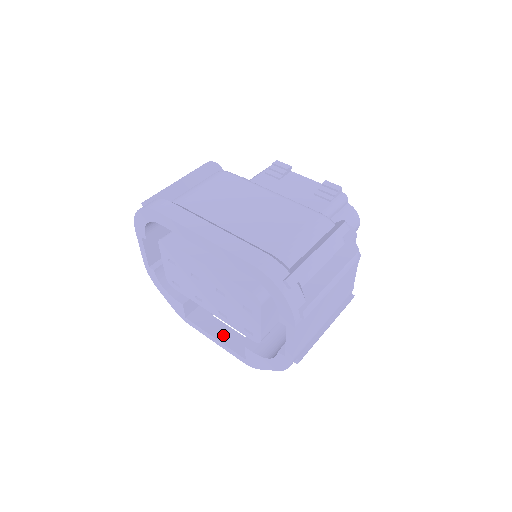
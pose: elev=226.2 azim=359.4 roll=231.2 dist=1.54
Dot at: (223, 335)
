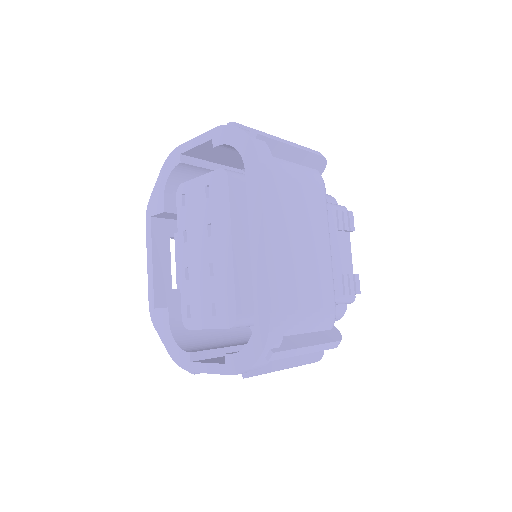
Dot at: (160, 268)
